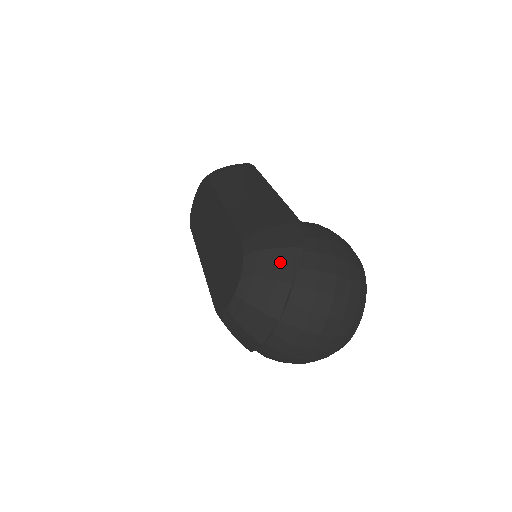
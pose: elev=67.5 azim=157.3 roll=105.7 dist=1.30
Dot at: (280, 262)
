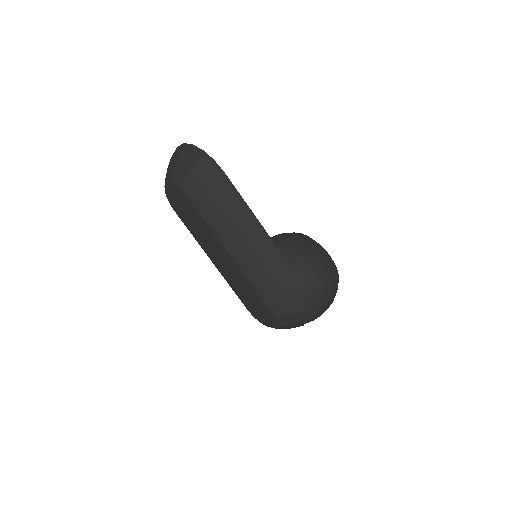
Dot at: (298, 318)
